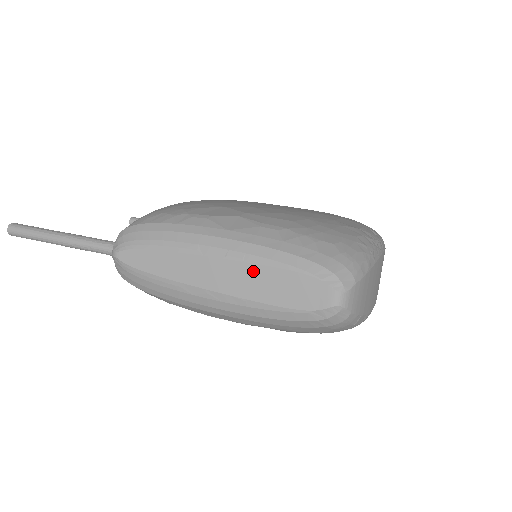
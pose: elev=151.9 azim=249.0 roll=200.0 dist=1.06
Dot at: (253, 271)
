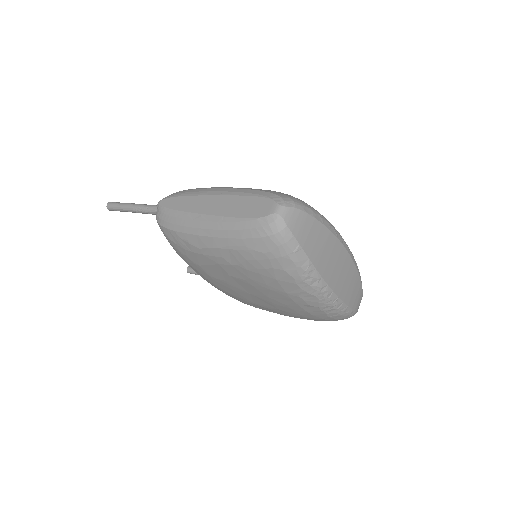
Dot at: (233, 200)
